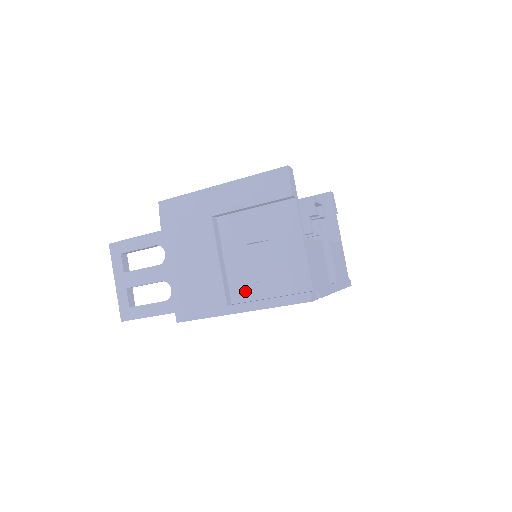
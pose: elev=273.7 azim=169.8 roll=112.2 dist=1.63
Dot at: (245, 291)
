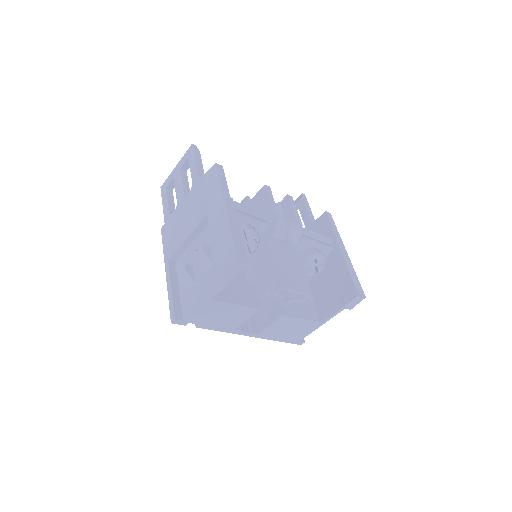
Dot at: occluded
